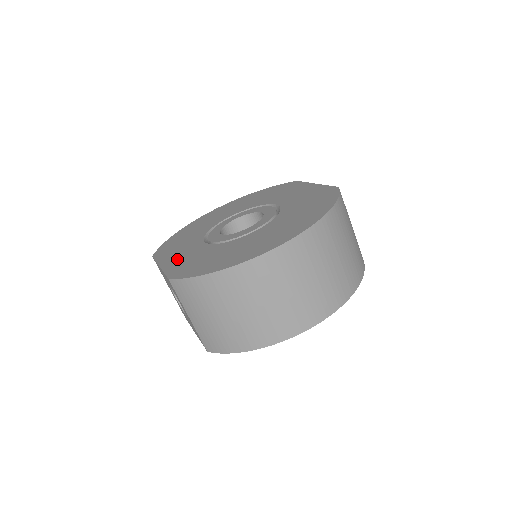
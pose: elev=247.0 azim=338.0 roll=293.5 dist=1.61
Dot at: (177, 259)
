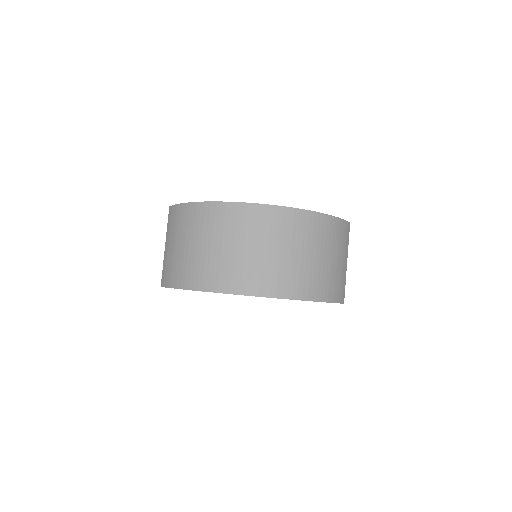
Dot at: occluded
